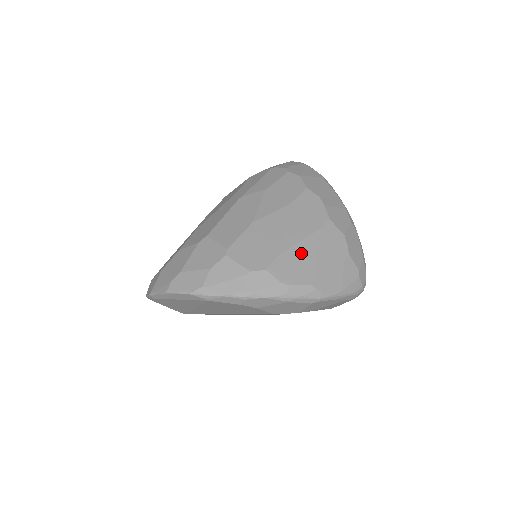
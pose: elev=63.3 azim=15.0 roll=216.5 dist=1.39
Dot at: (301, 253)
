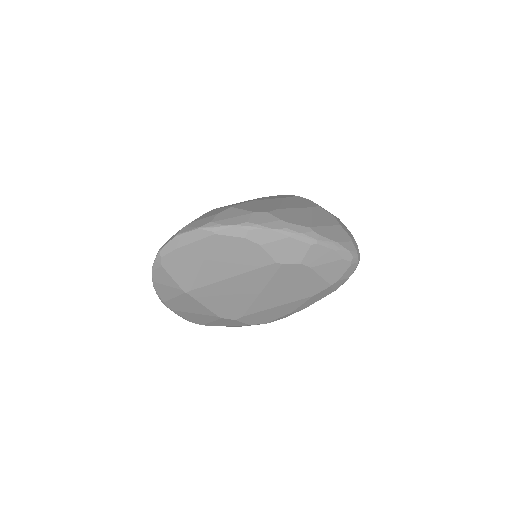
Dot at: (297, 213)
